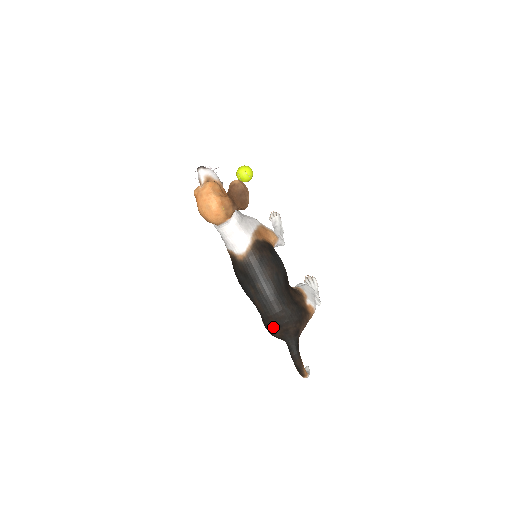
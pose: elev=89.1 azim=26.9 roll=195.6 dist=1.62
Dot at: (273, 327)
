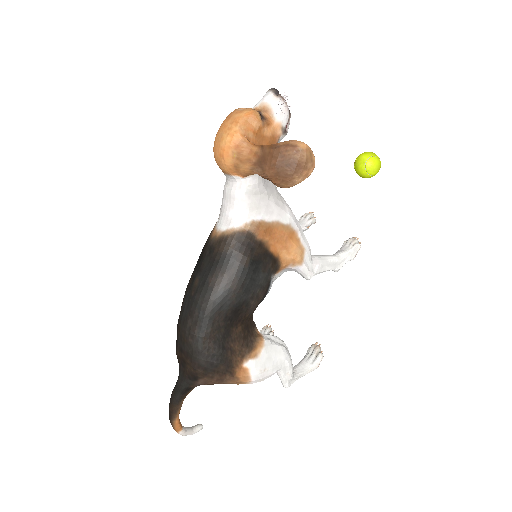
Dot at: (177, 342)
